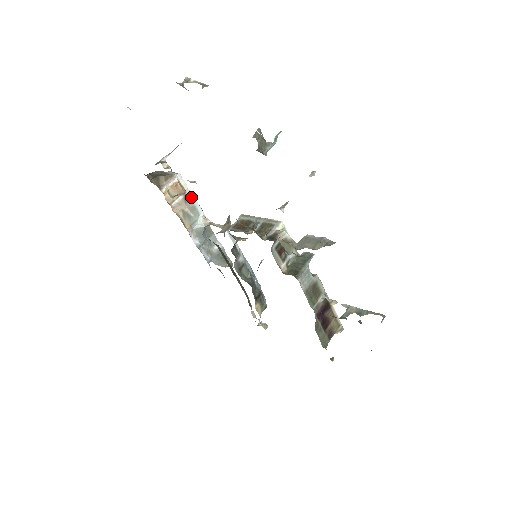
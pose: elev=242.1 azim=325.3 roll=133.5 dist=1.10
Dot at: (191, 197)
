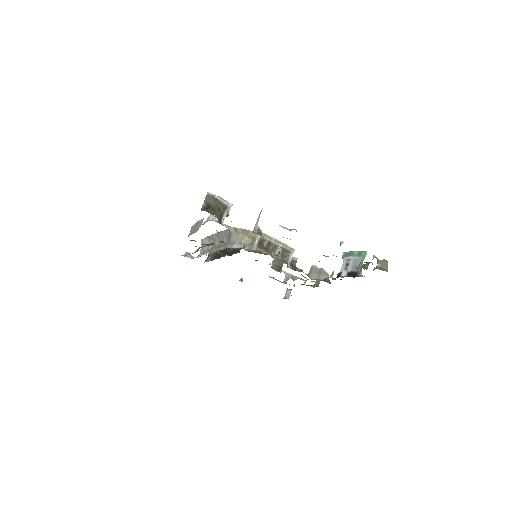
Dot at: occluded
